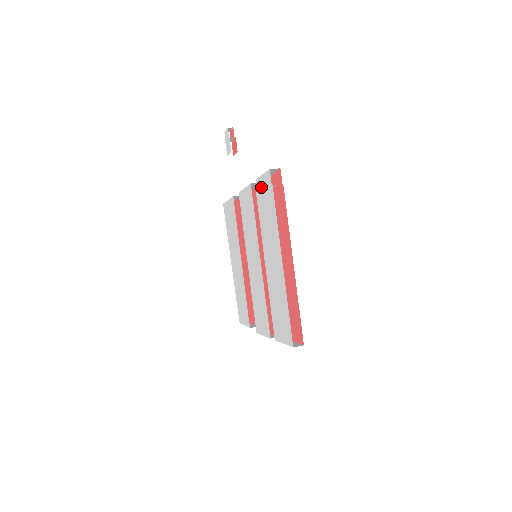
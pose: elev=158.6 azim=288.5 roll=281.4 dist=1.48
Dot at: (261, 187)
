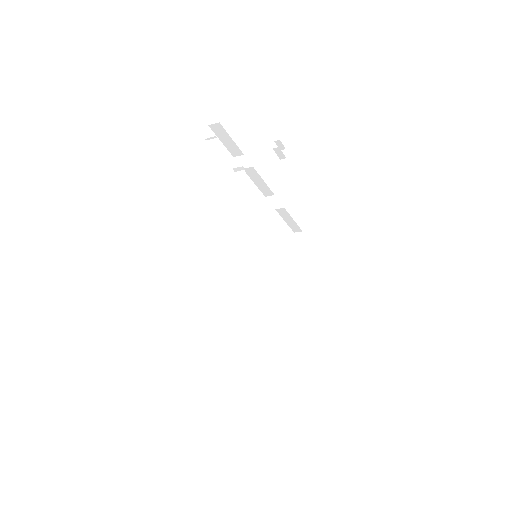
Dot at: occluded
